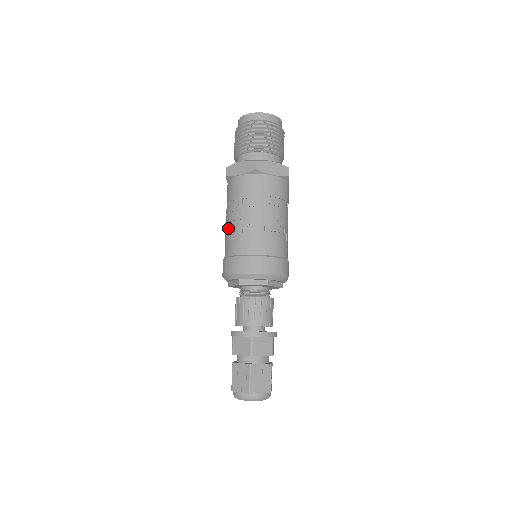
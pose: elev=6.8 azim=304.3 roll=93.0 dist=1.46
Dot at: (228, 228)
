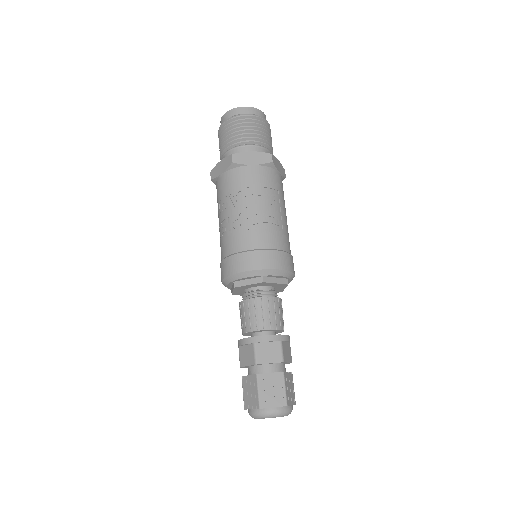
Dot at: occluded
